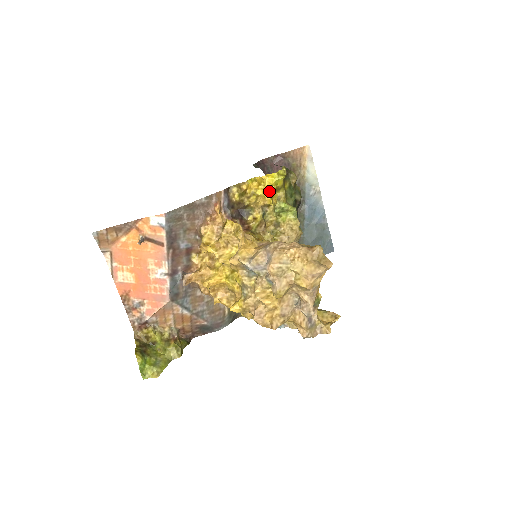
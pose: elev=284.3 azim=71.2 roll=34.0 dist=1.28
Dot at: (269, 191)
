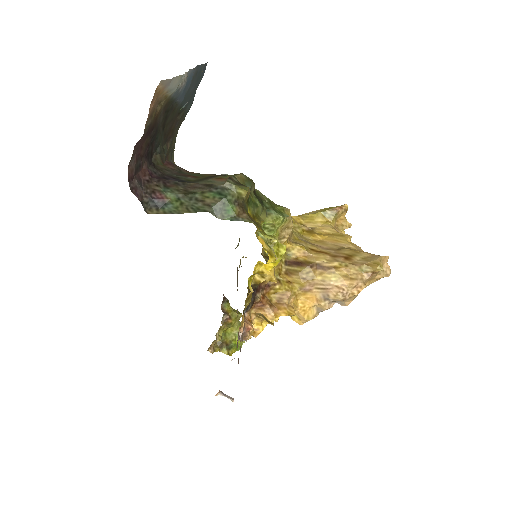
Dot at: (270, 261)
